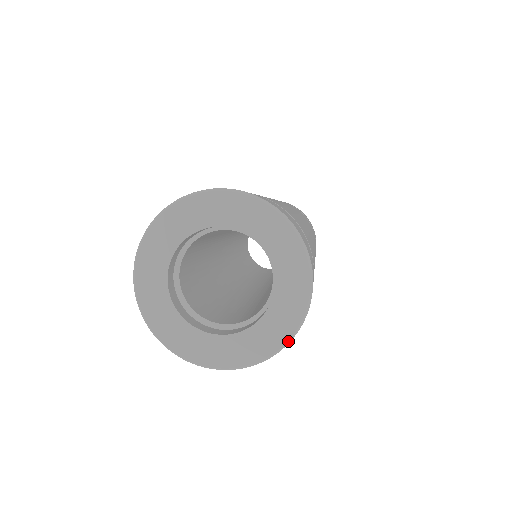
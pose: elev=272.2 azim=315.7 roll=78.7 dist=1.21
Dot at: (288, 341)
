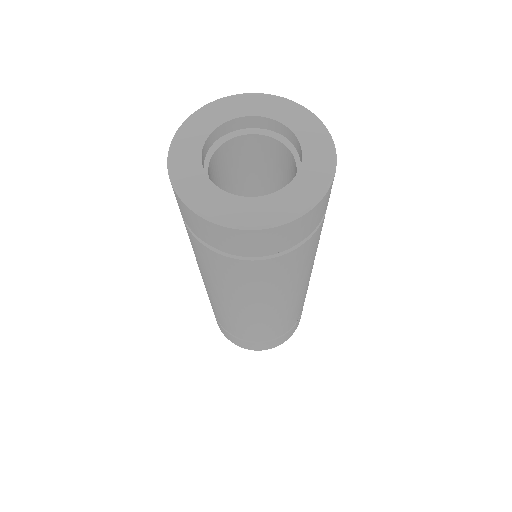
Dot at: (334, 152)
